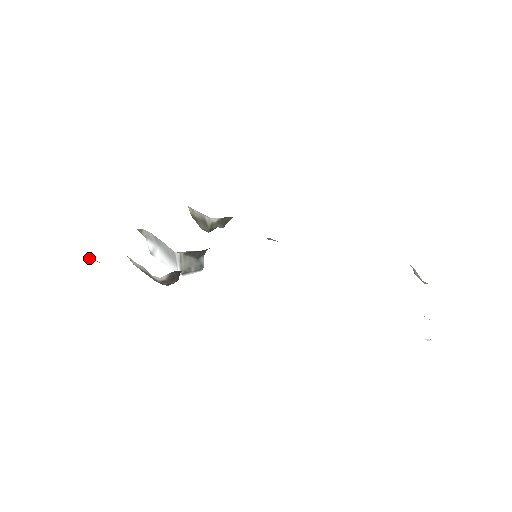
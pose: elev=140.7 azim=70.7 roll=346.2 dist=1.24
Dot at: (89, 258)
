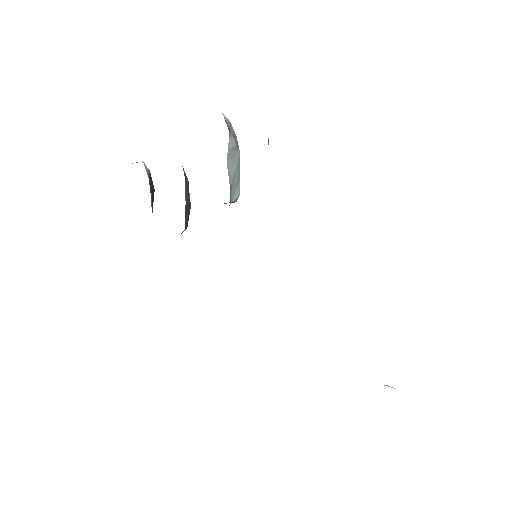
Dot at: occluded
